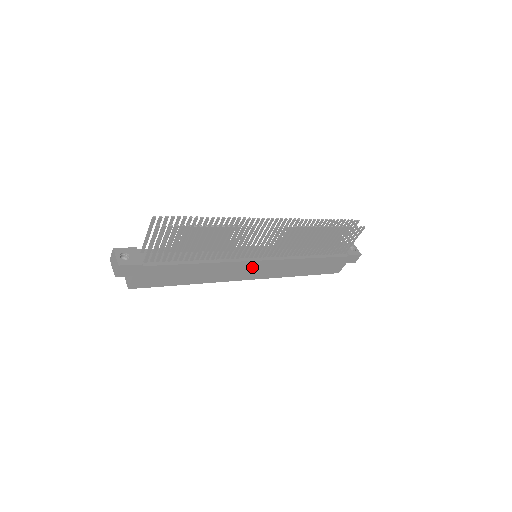
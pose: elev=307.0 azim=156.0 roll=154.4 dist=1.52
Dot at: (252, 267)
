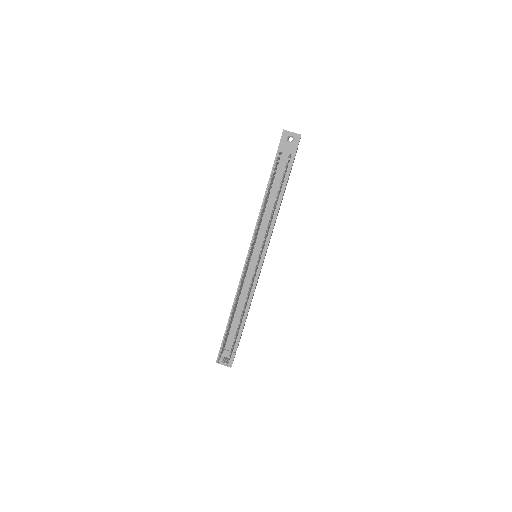
Dot at: occluded
